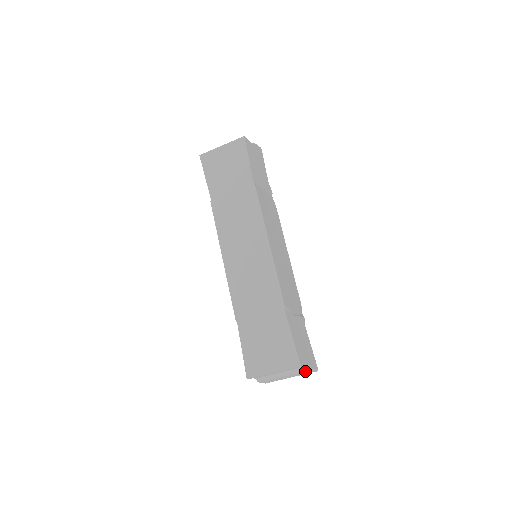
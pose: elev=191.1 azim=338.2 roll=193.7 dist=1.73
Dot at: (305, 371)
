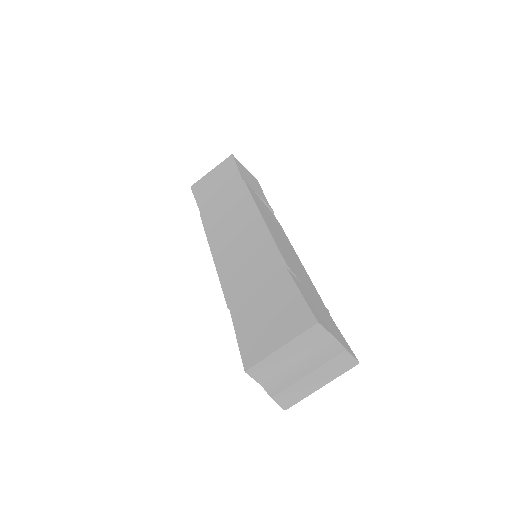
Dot at: (335, 355)
